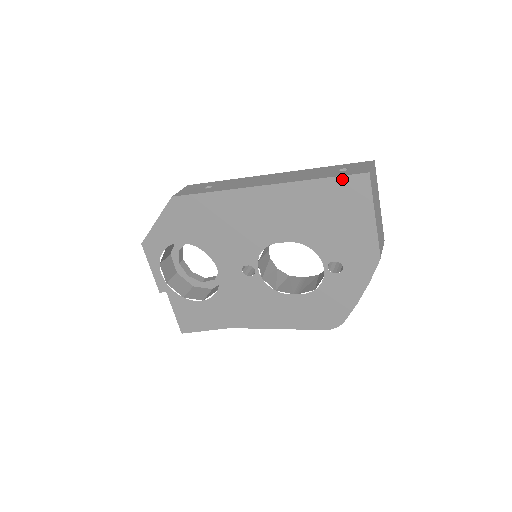
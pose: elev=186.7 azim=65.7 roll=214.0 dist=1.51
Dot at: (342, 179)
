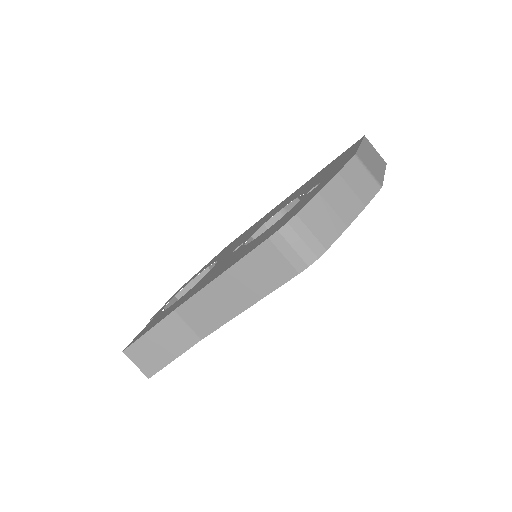
Dot at: occluded
